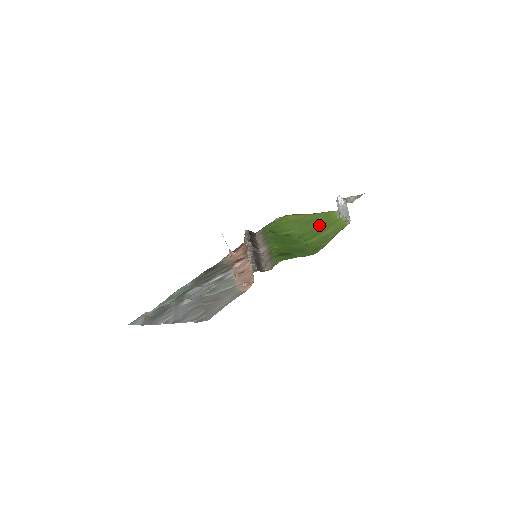
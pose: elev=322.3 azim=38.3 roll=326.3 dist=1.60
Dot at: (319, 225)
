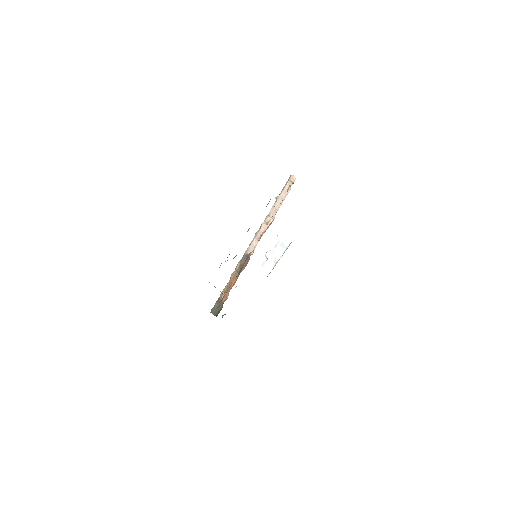
Dot at: occluded
